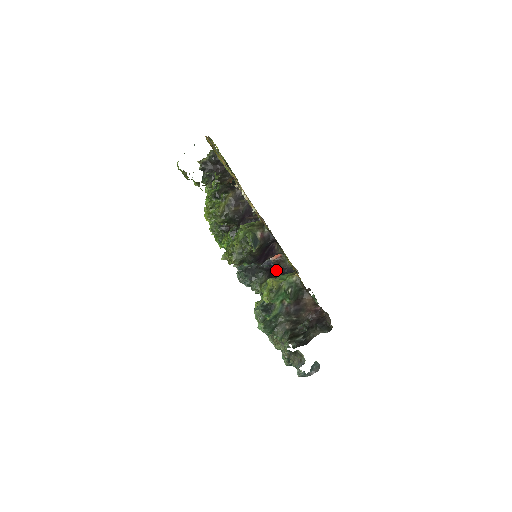
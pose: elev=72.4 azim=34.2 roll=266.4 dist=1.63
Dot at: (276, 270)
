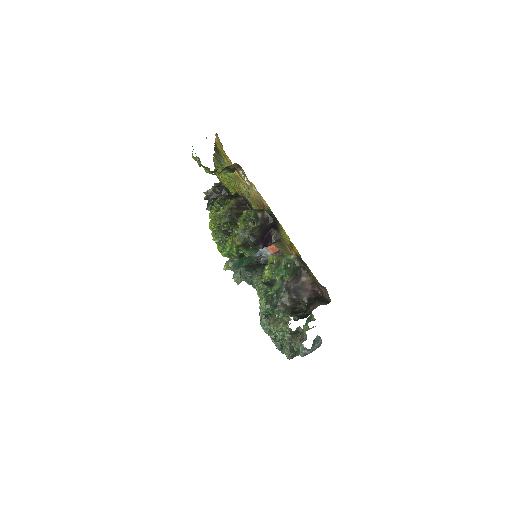
Dot at: occluded
